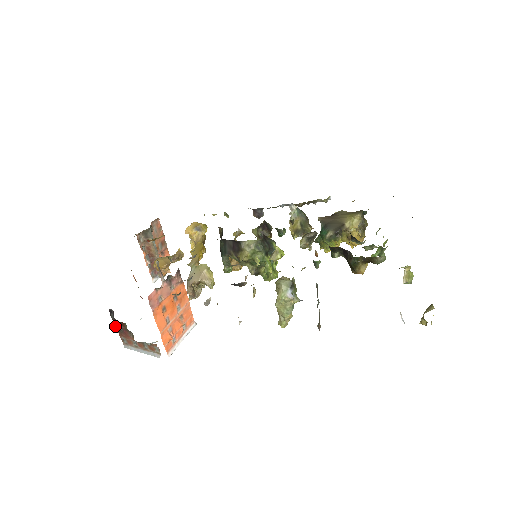
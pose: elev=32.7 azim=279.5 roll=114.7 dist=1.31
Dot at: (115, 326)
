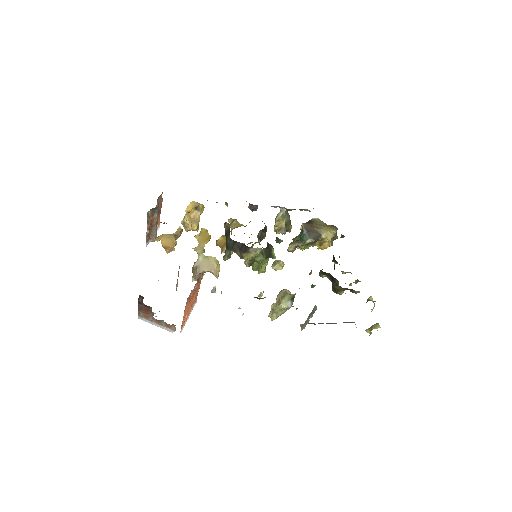
Dot at: (138, 305)
